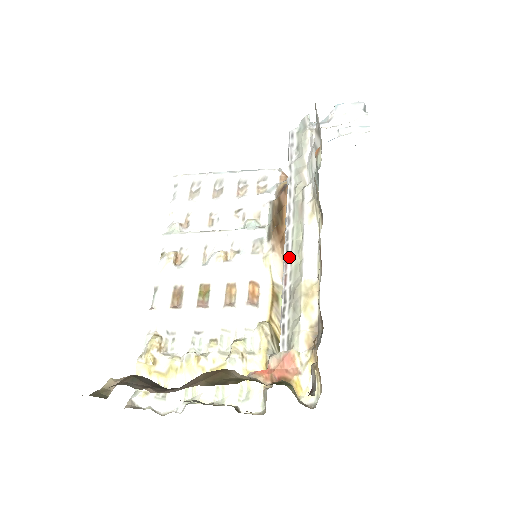
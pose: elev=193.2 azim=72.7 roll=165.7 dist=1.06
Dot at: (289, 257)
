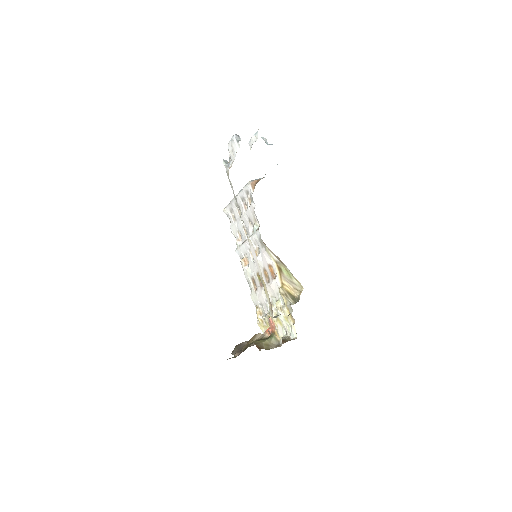
Dot at: occluded
